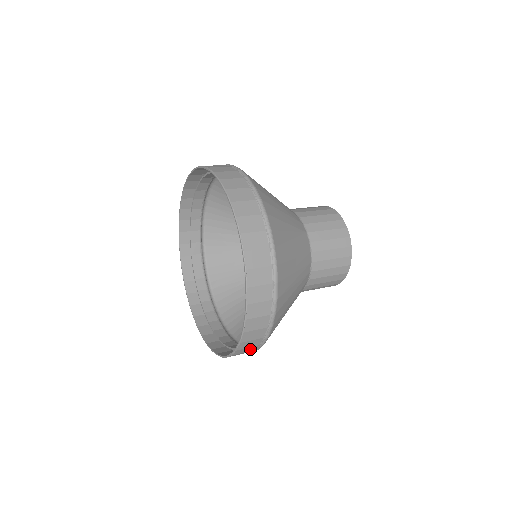
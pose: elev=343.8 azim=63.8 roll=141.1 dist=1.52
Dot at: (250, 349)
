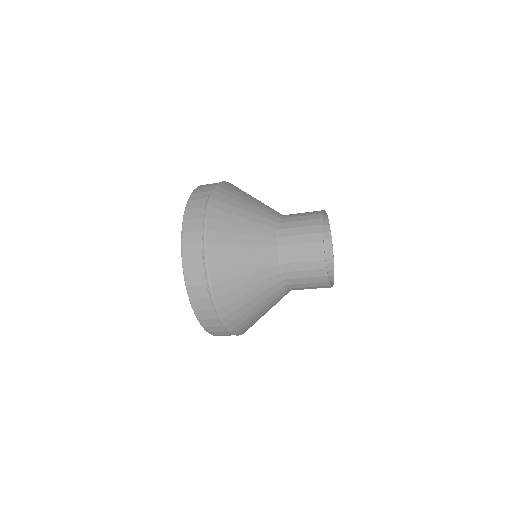
Dot at: (228, 335)
